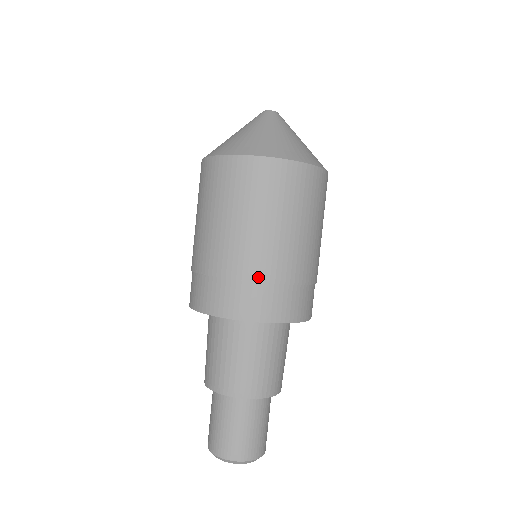
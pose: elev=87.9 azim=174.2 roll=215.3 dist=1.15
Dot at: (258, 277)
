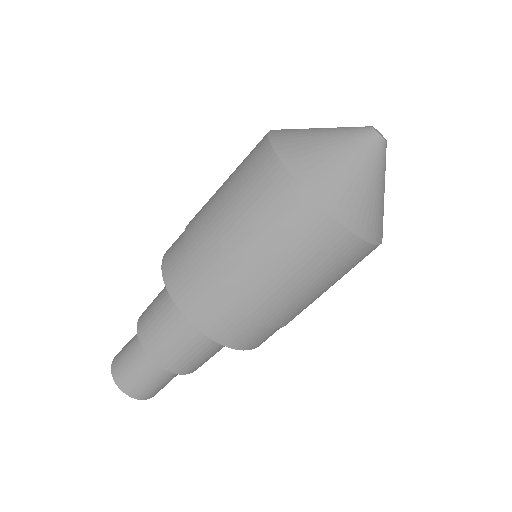
Dot at: occluded
